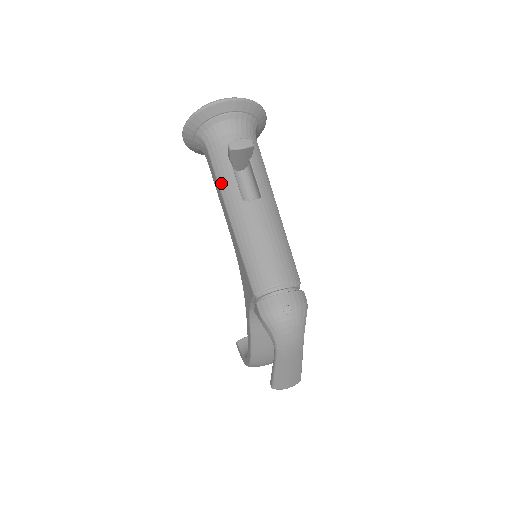
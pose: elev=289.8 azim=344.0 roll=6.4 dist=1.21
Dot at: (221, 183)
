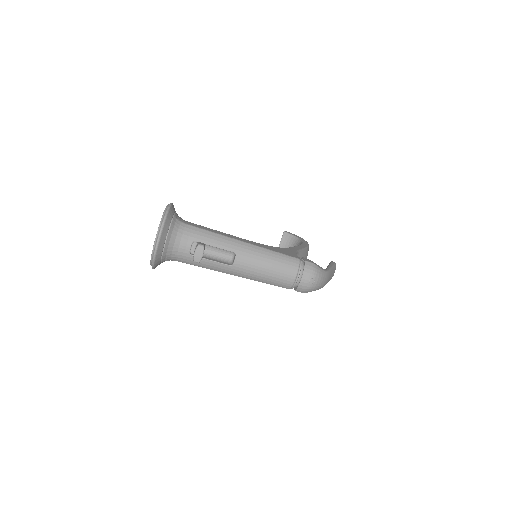
Dot at: (209, 268)
